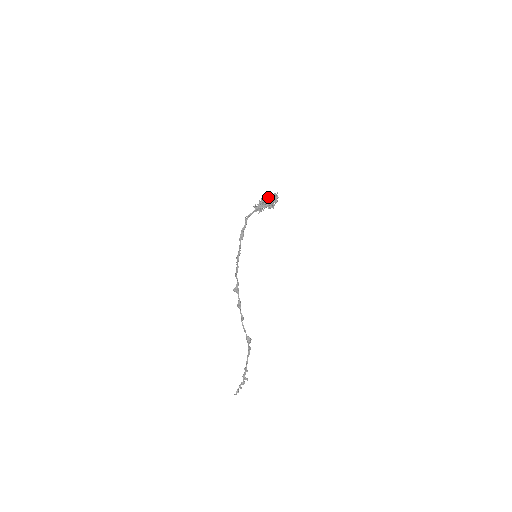
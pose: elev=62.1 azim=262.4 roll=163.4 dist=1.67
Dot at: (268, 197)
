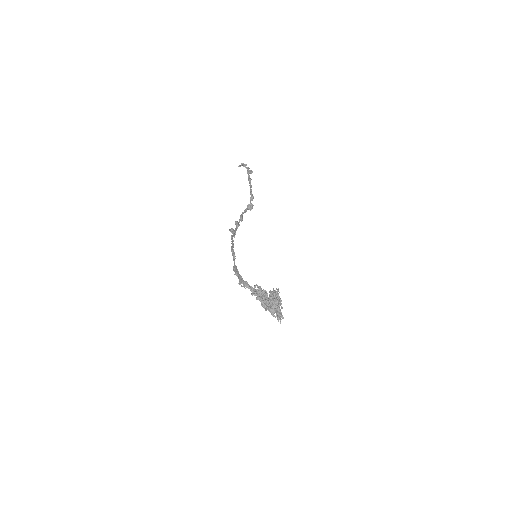
Dot at: (270, 307)
